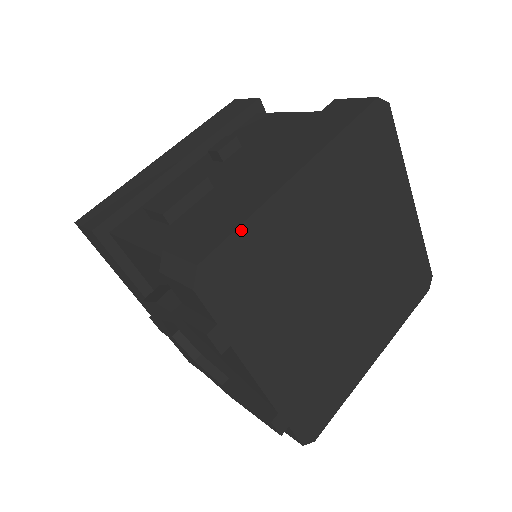
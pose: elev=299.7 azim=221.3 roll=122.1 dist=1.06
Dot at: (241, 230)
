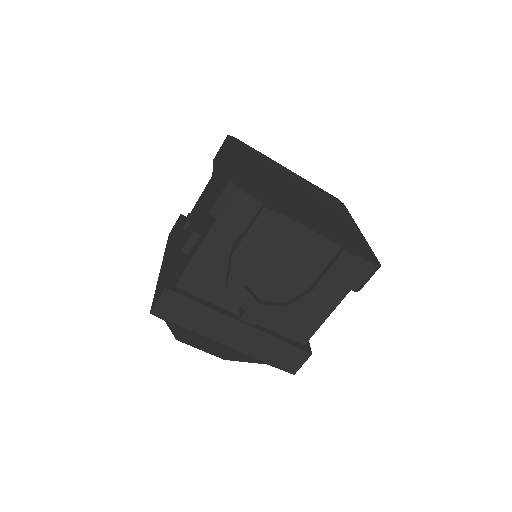
Dot at: (231, 171)
